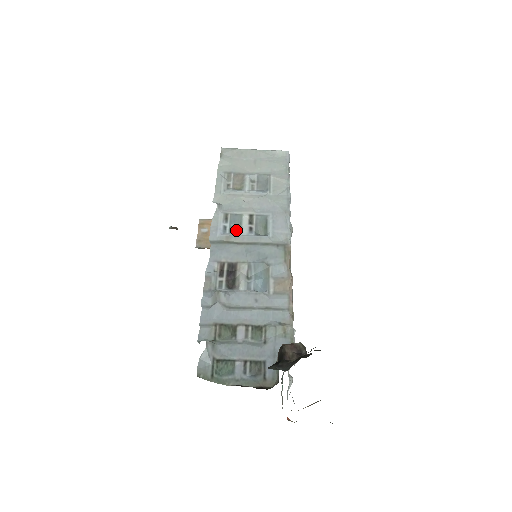
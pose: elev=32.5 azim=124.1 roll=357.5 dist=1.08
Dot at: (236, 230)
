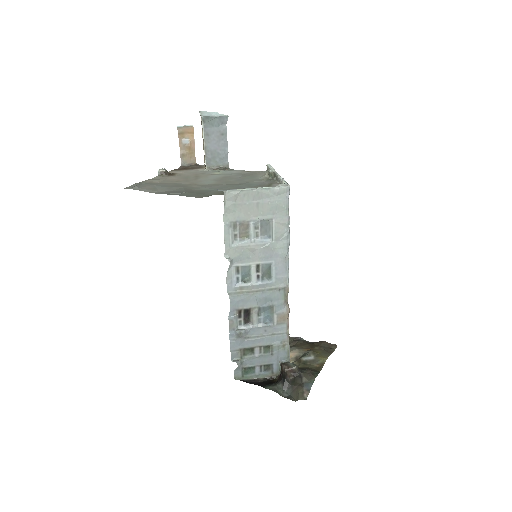
Dot at: (246, 277)
